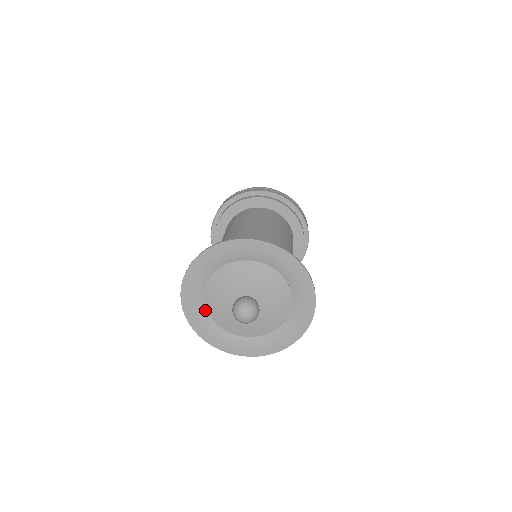
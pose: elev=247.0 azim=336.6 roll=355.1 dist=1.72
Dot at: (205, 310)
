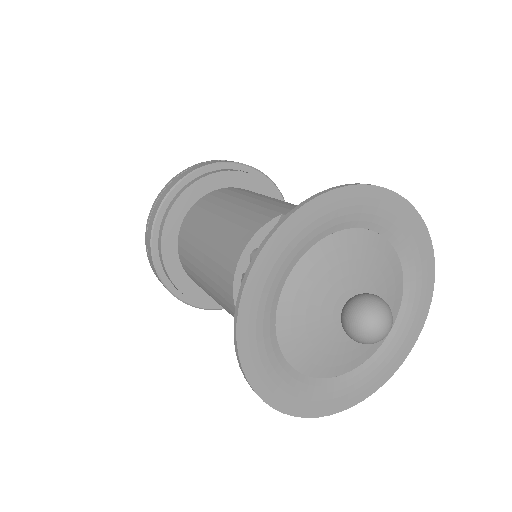
Dot at: (301, 377)
